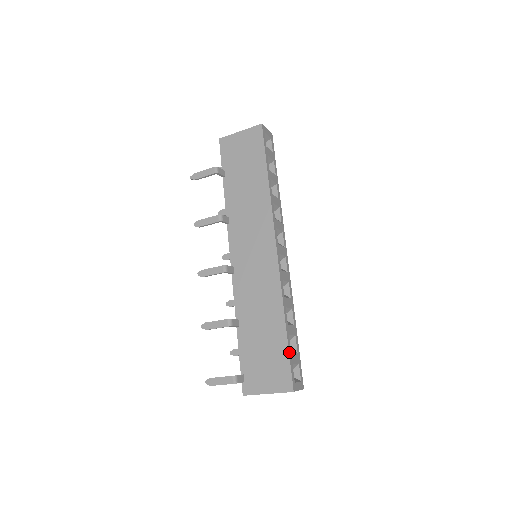
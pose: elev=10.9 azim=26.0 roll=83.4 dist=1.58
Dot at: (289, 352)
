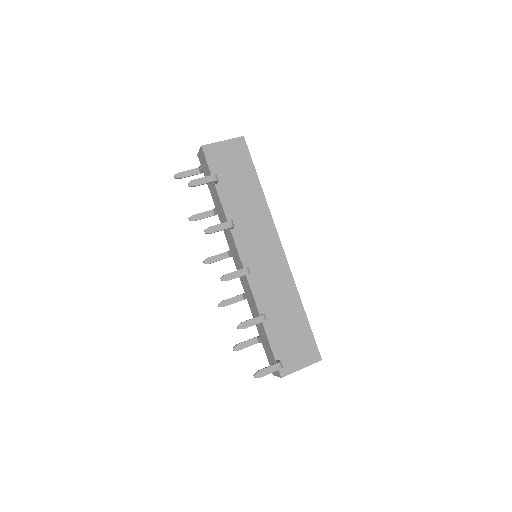
Dot at: (311, 330)
